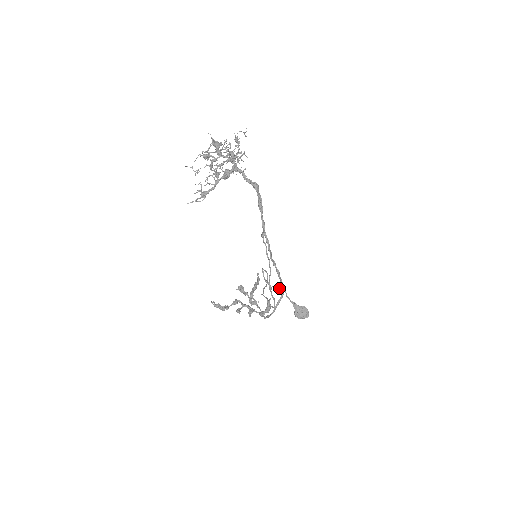
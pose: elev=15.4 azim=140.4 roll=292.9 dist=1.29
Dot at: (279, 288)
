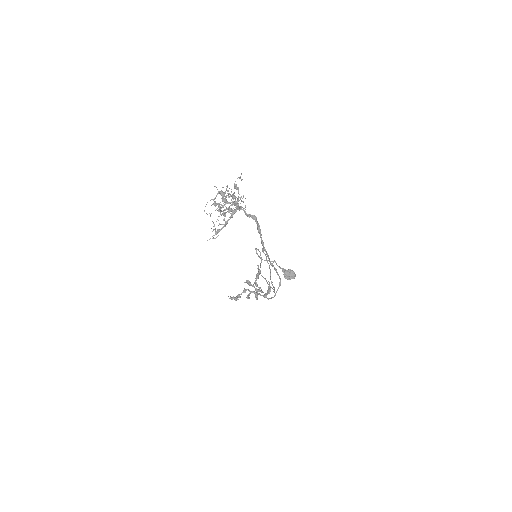
Dot at: occluded
